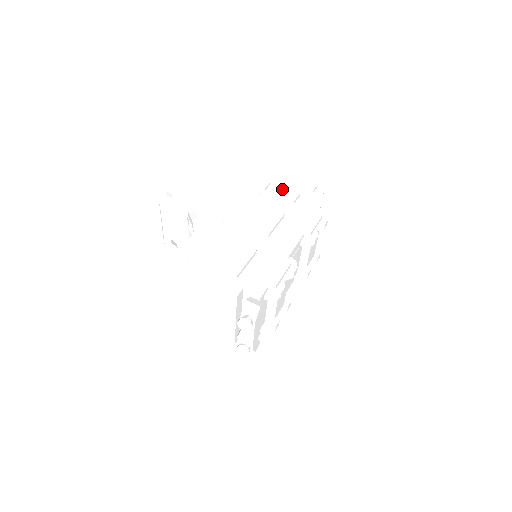
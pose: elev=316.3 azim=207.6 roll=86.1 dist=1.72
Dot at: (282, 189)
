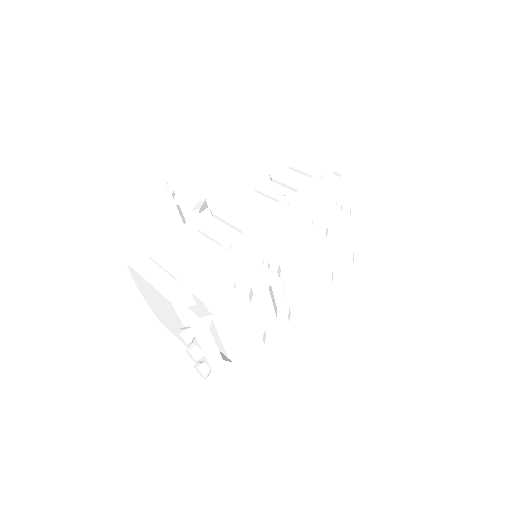
Dot at: (302, 174)
